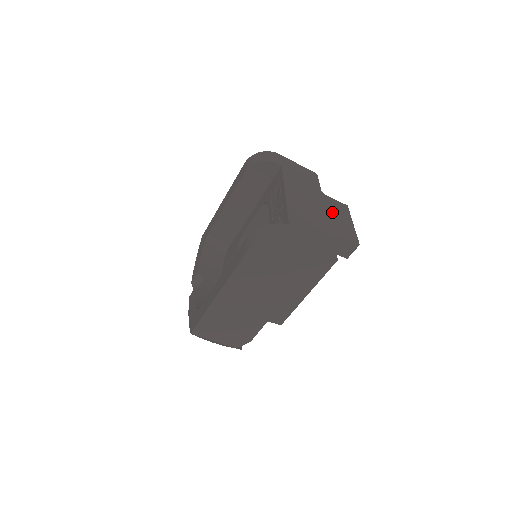
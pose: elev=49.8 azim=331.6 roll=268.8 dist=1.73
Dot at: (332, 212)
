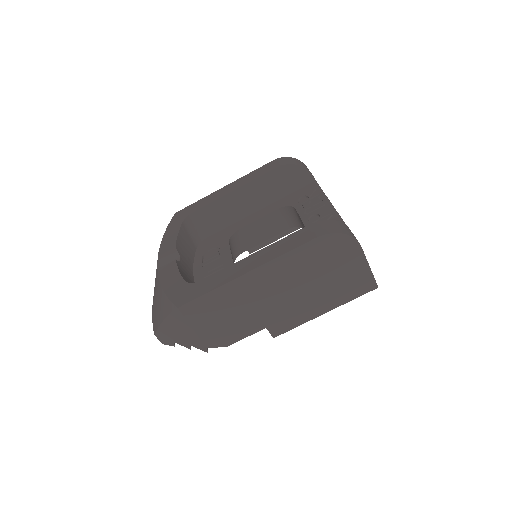
Dot at: occluded
